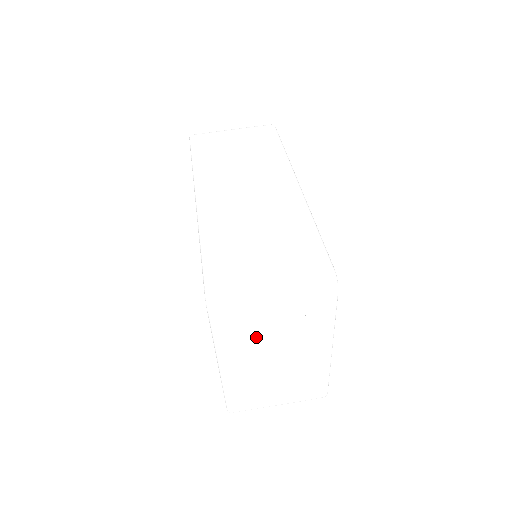
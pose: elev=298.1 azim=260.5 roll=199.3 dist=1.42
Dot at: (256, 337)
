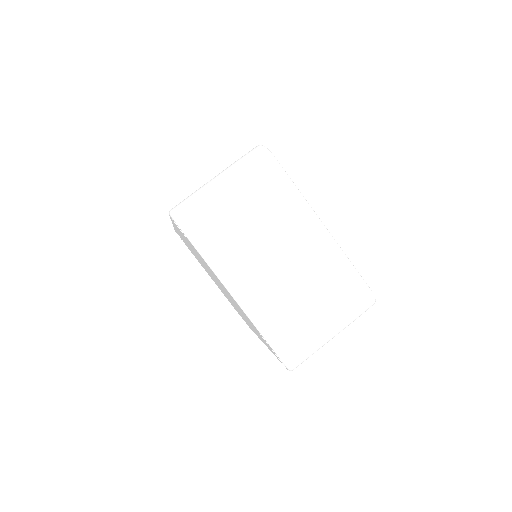
Dot at: (237, 235)
